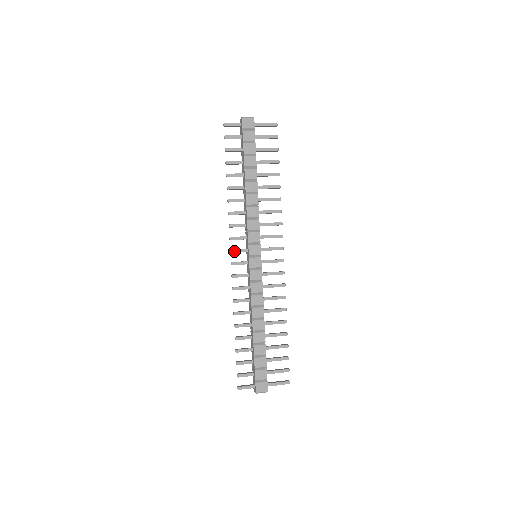
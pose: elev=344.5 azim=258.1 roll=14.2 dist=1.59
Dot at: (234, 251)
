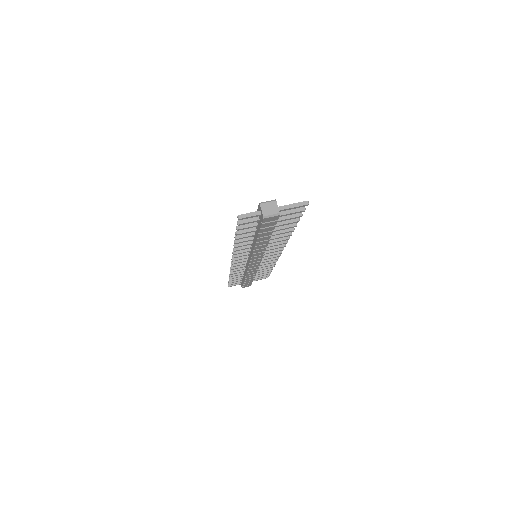
Dot at: occluded
